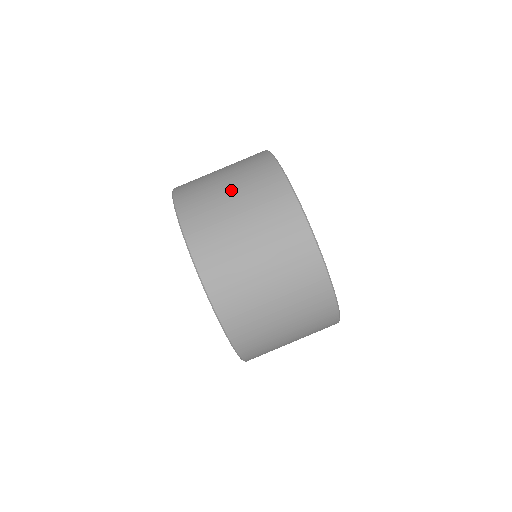
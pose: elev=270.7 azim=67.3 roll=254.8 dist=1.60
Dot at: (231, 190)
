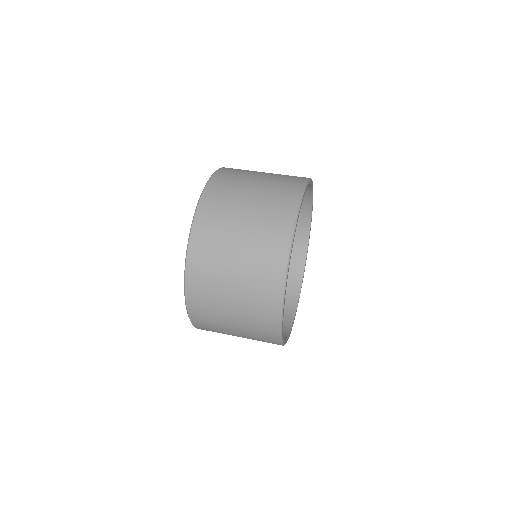
Dot at: occluded
